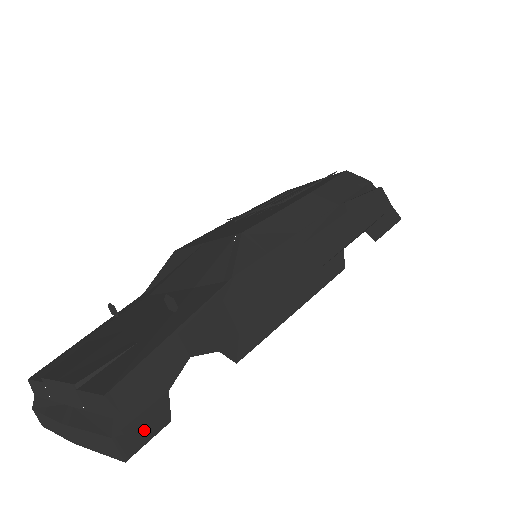
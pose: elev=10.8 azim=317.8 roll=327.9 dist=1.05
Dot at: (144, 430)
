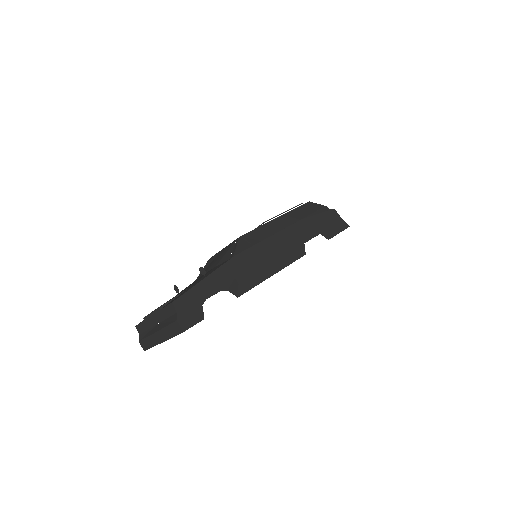
Dot at: (191, 320)
